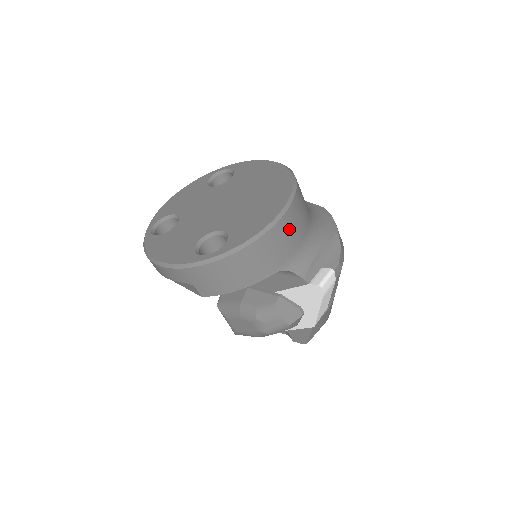
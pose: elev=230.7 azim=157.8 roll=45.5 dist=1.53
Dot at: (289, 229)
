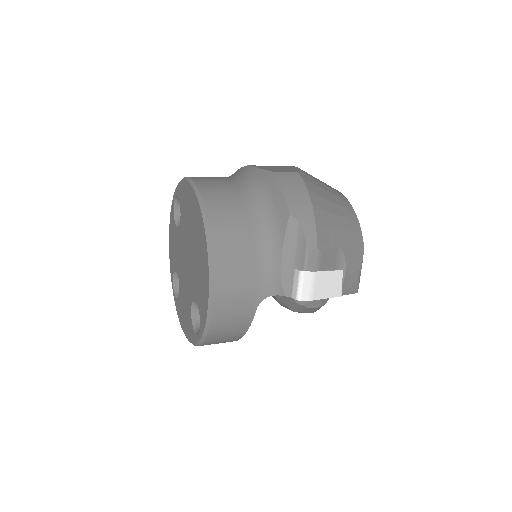
Dot at: (231, 277)
